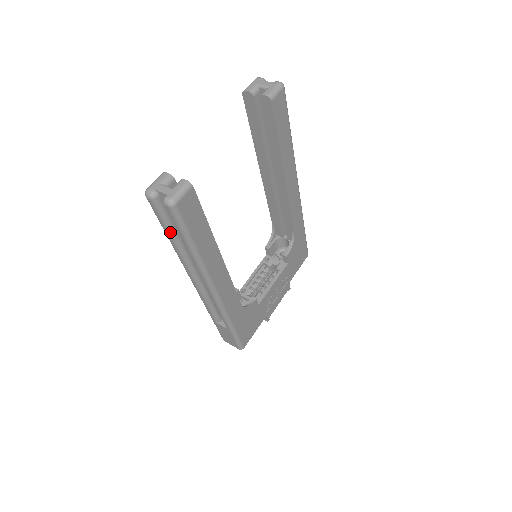
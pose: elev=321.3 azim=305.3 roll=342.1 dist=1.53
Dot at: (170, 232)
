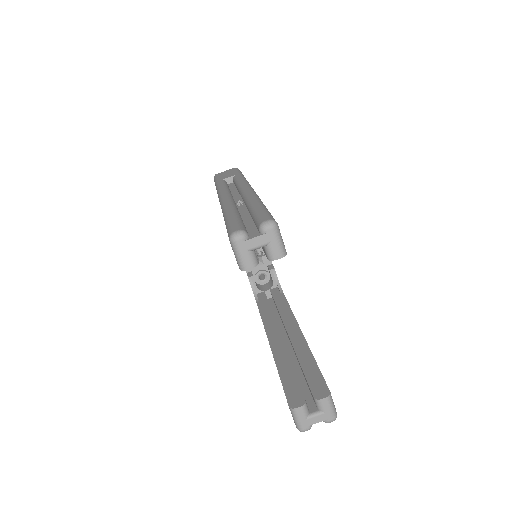
Dot at: occluded
